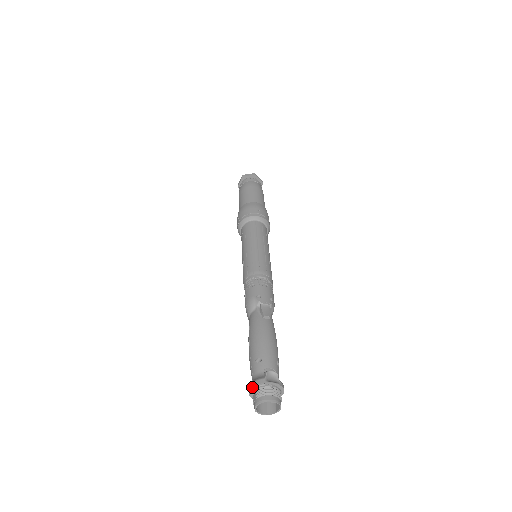
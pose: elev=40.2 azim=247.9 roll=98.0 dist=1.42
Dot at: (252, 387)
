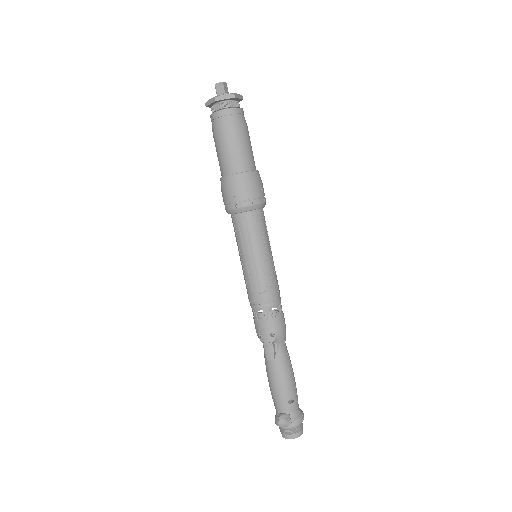
Dot at: occluded
